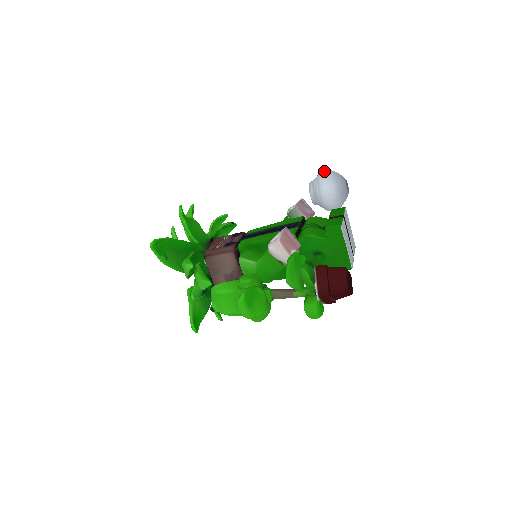
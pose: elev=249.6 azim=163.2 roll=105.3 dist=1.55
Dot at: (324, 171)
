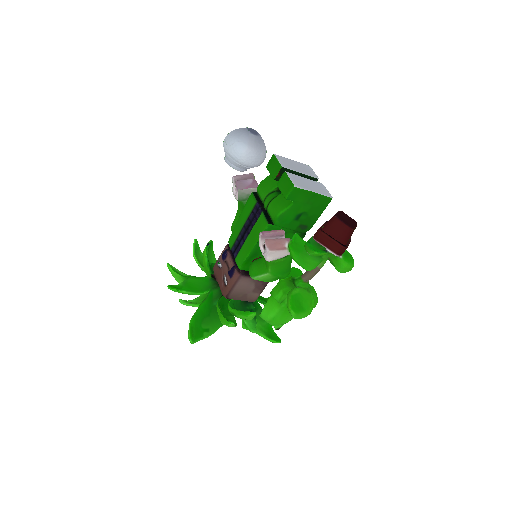
Dot at: (226, 144)
